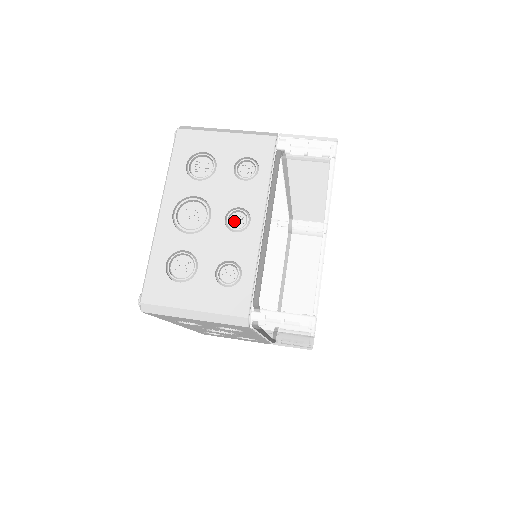
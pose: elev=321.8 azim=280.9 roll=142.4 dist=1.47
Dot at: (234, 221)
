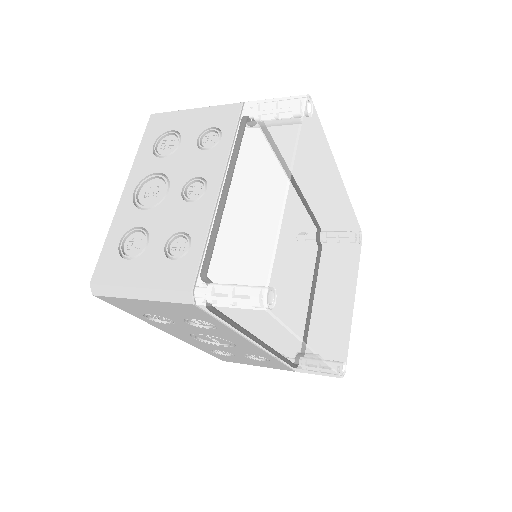
Dot at: (191, 192)
